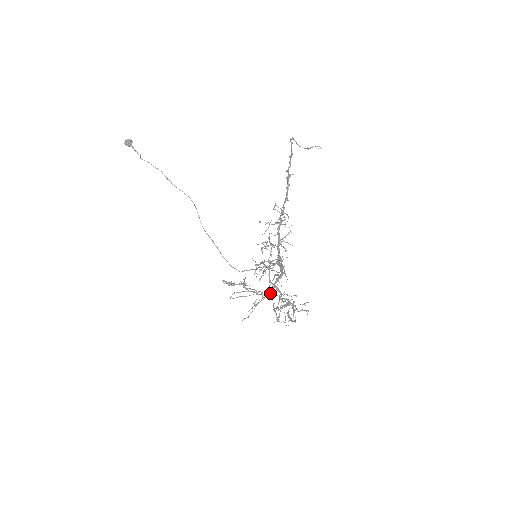
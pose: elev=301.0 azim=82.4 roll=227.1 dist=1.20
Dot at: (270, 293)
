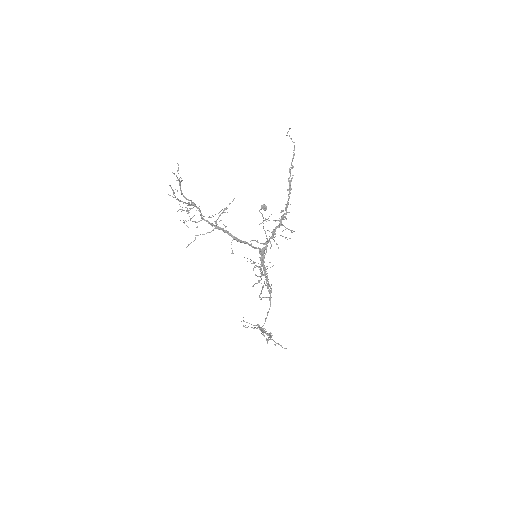
Dot at: occluded
